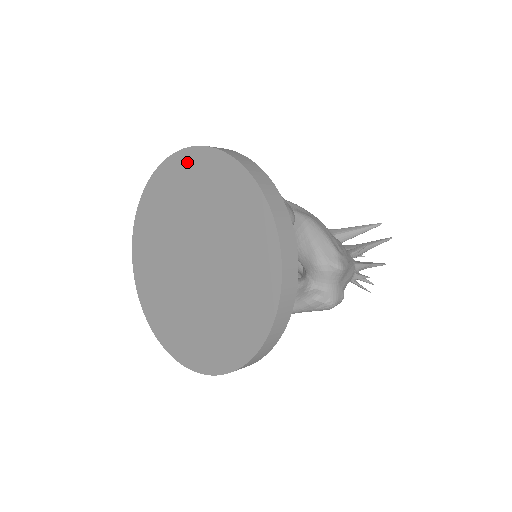
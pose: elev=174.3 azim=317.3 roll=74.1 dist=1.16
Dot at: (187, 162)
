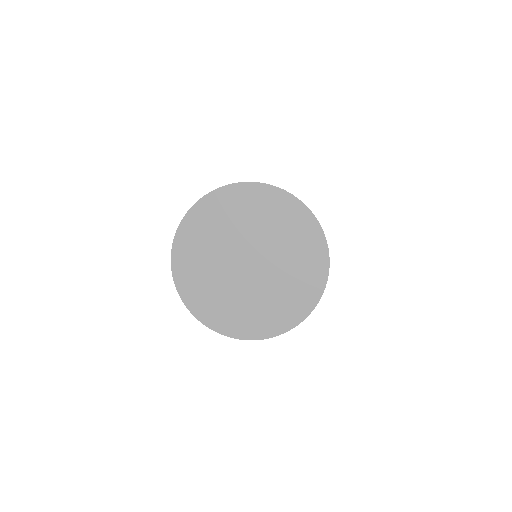
Dot at: (254, 192)
